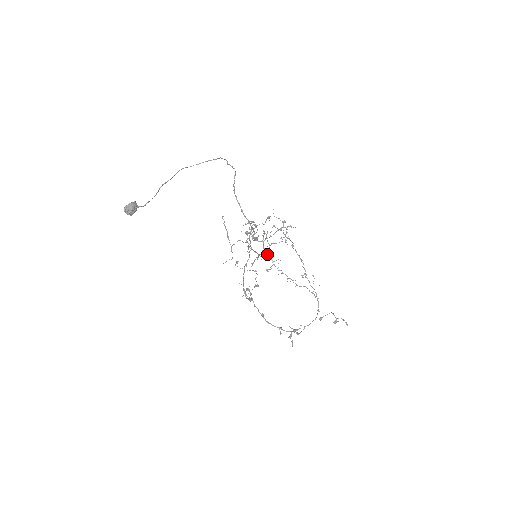
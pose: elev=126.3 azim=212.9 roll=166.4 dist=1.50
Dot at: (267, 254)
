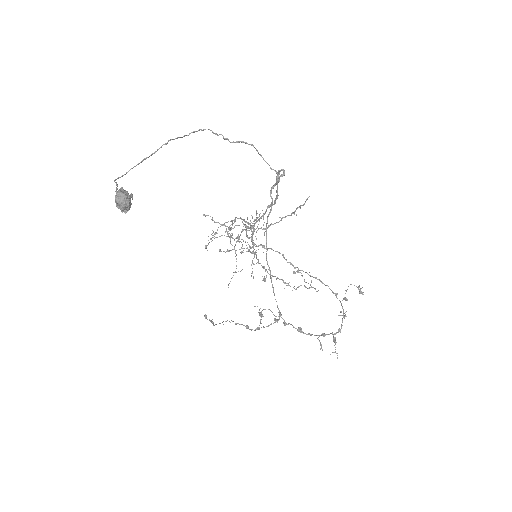
Dot at: (256, 258)
